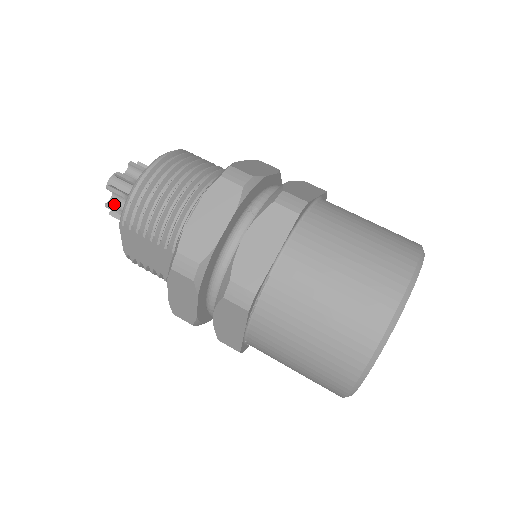
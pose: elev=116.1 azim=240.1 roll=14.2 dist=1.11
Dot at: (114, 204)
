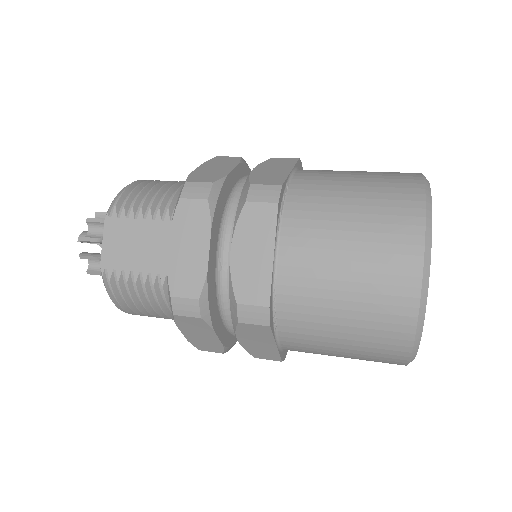
Dot at: (89, 238)
